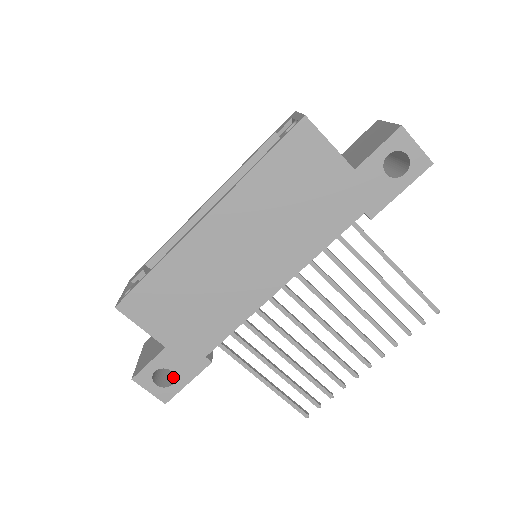
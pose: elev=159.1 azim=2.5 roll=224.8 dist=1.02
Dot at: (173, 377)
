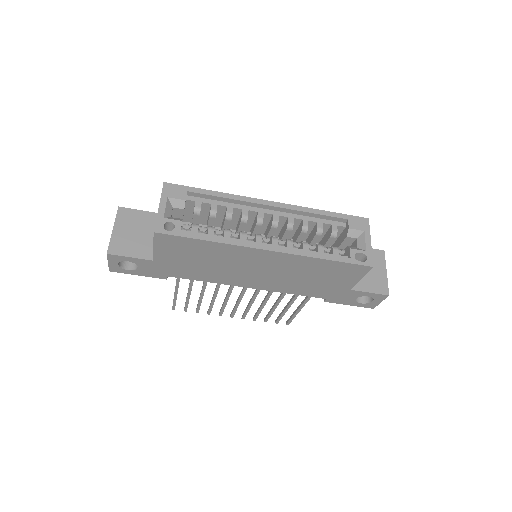
Dot at: occluded
